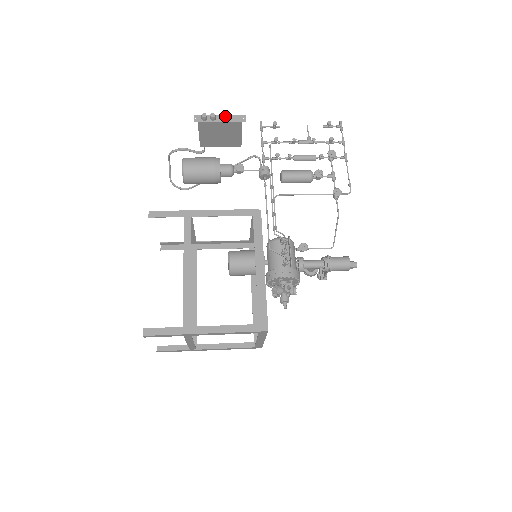
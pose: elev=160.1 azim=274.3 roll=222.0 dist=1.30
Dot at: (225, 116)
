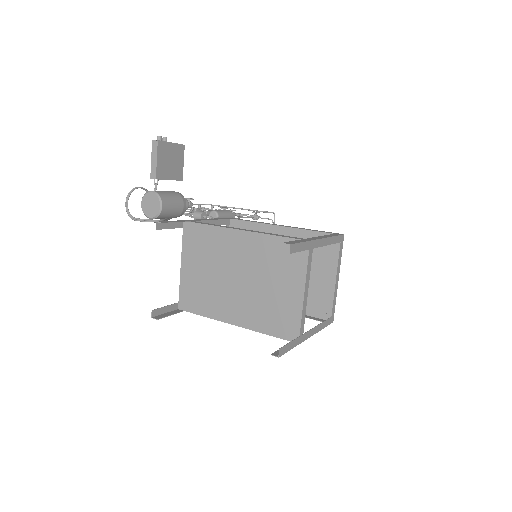
Dot at: occluded
